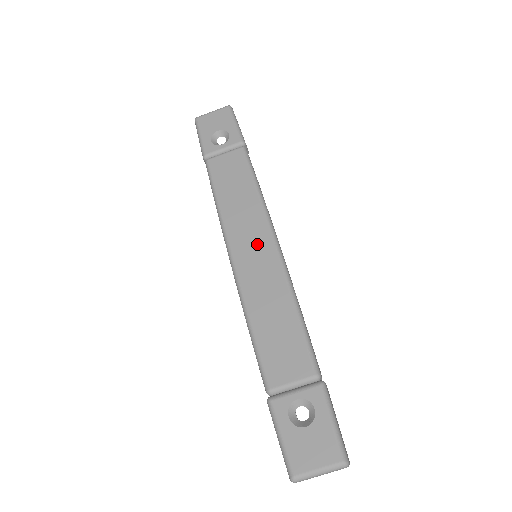
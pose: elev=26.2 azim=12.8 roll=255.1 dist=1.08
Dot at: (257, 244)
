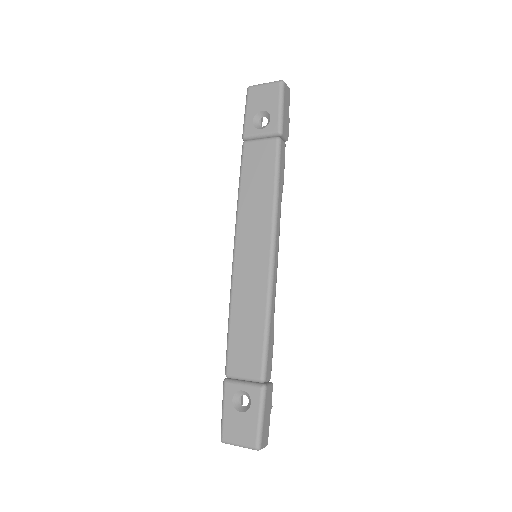
Dot at: (257, 249)
